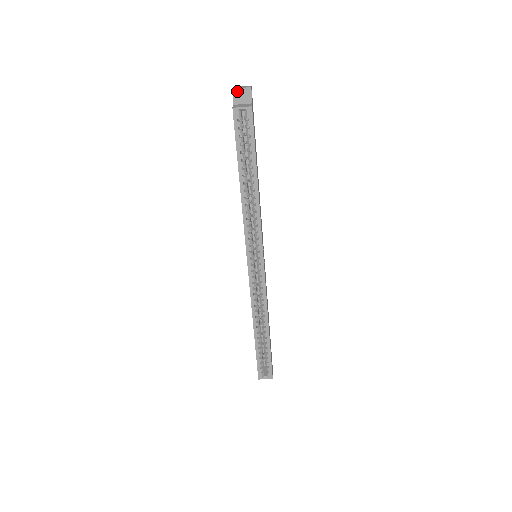
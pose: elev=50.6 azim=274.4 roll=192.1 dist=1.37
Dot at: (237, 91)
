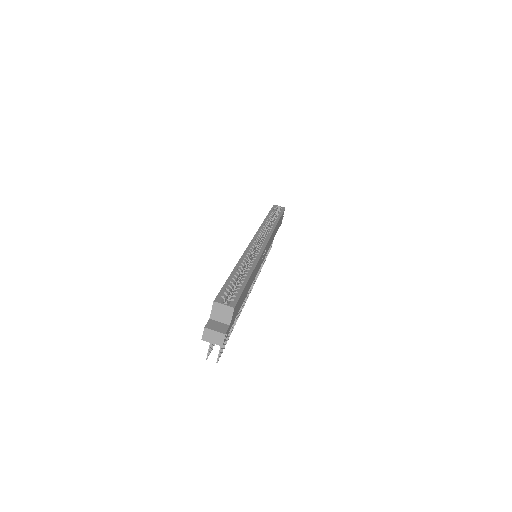
Dot at: occluded
